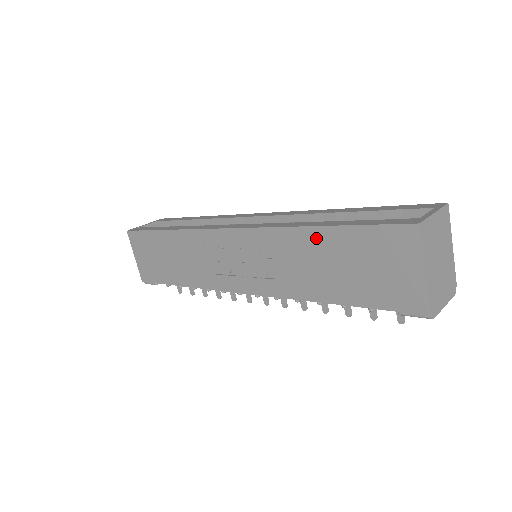
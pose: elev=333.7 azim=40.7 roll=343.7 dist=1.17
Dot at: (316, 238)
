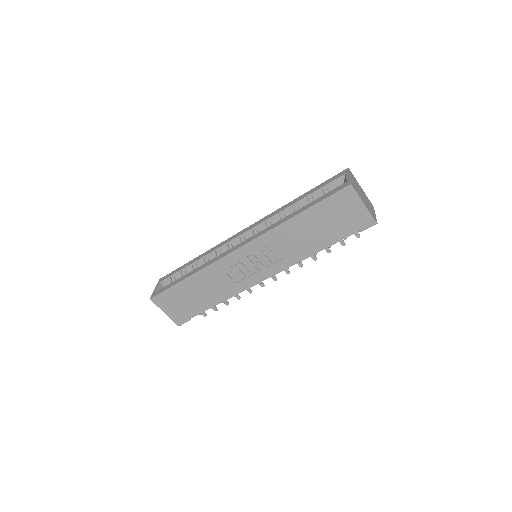
Dot at: (299, 221)
